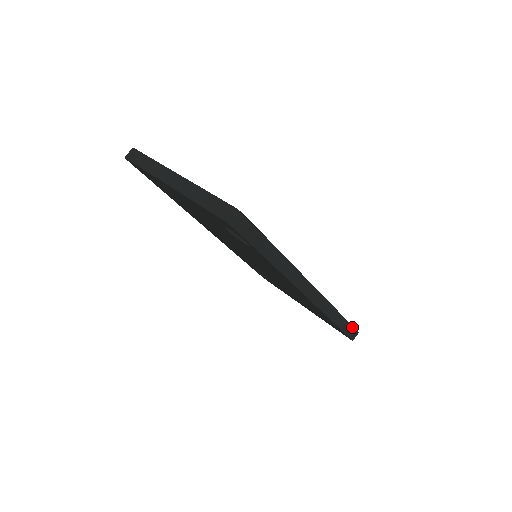
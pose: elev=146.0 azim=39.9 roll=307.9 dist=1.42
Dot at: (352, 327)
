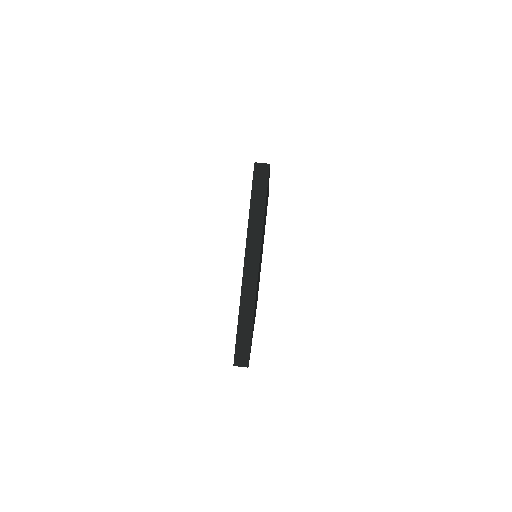
Dot at: occluded
